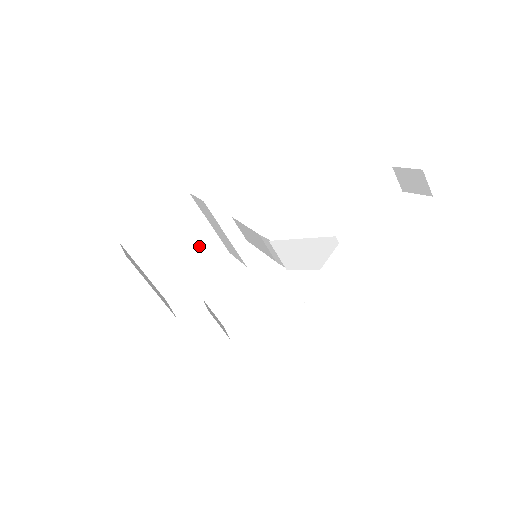
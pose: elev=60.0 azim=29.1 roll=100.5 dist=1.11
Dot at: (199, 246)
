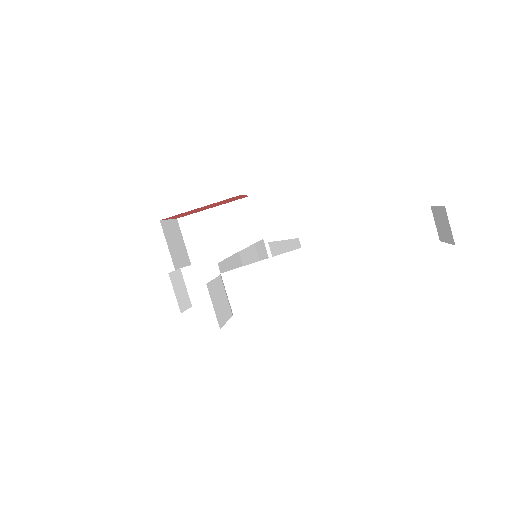
Dot at: occluded
